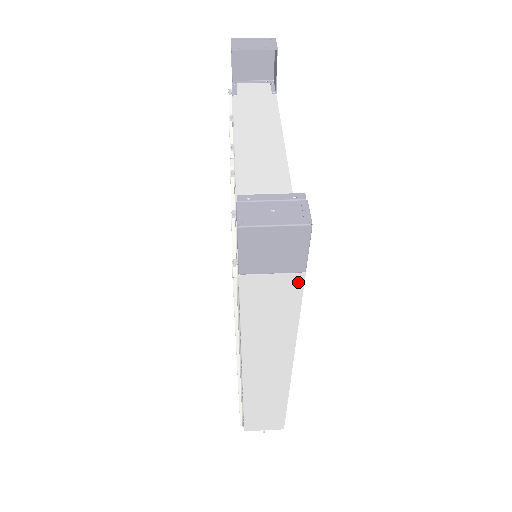
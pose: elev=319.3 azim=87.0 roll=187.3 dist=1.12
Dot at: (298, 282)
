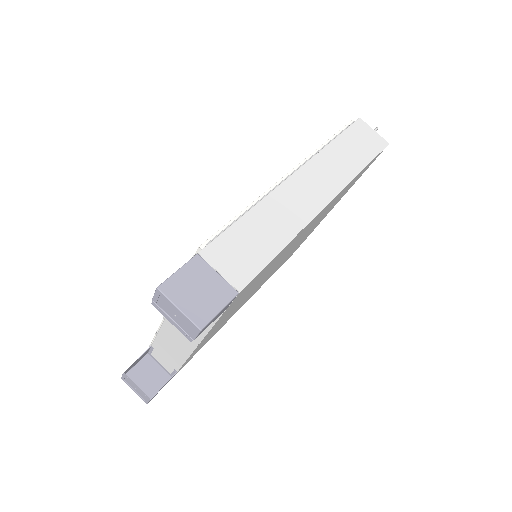
Dot at: occluded
